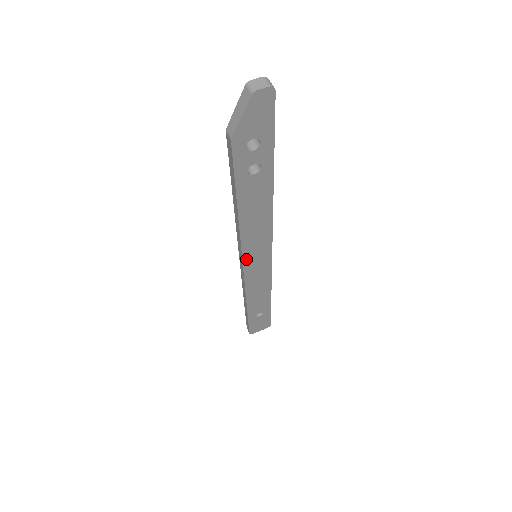
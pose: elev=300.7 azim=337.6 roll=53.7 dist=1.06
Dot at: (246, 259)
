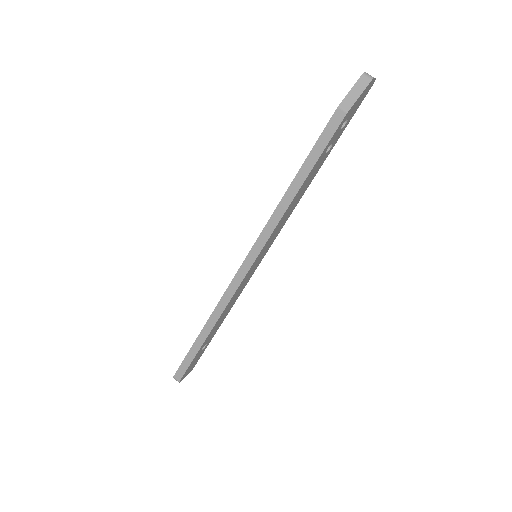
Dot at: (259, 255)
